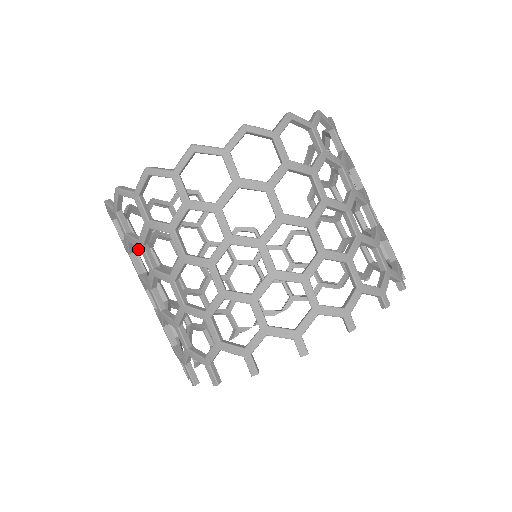
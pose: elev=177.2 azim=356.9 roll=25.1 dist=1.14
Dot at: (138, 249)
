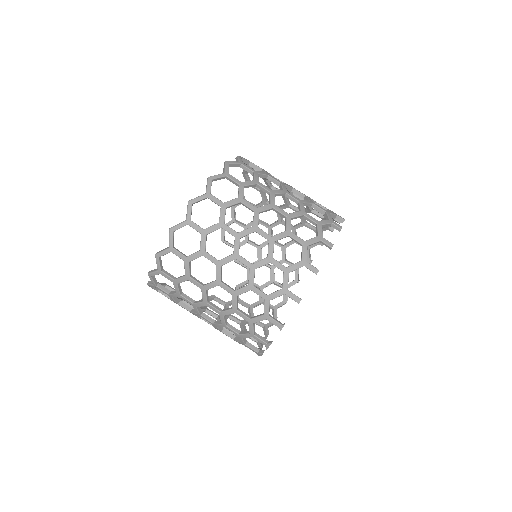
Dot at: occluded
